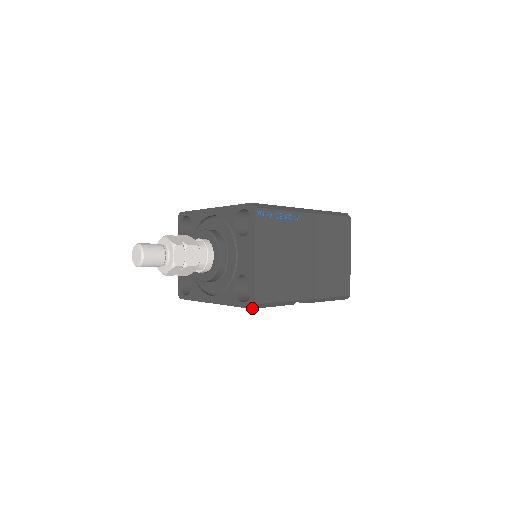
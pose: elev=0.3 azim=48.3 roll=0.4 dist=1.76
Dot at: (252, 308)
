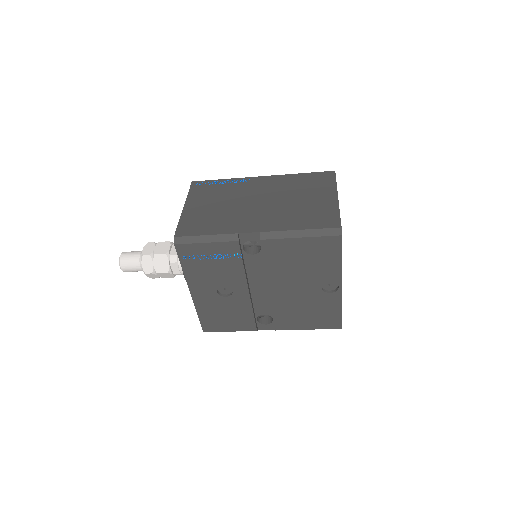
Dot at: (175, 244)
